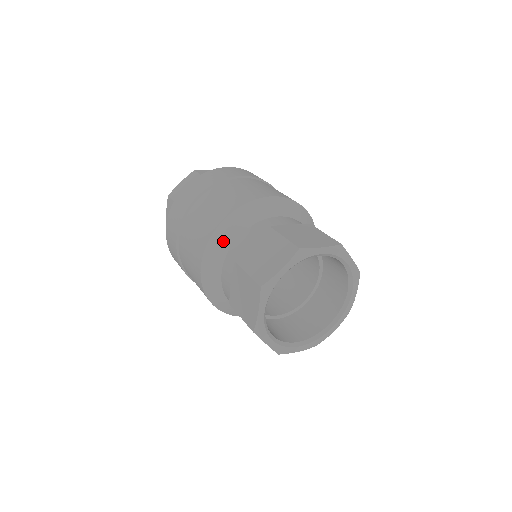
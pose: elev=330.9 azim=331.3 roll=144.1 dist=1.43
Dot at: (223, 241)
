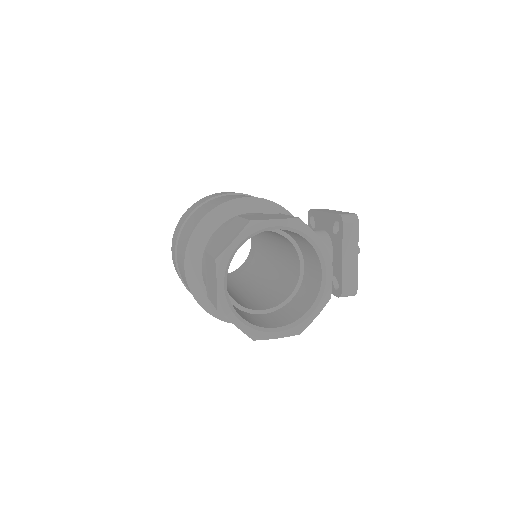
Dot at: (197, 284)
